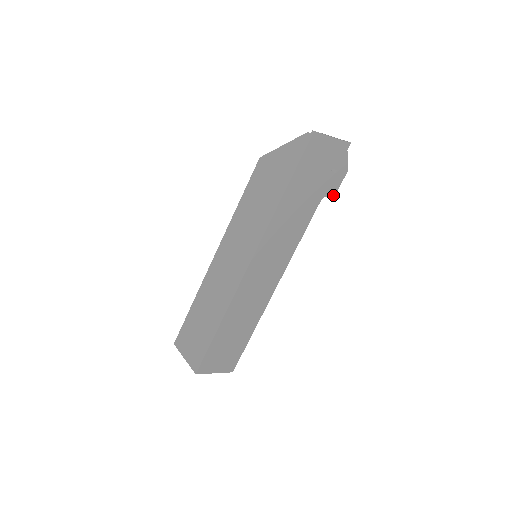
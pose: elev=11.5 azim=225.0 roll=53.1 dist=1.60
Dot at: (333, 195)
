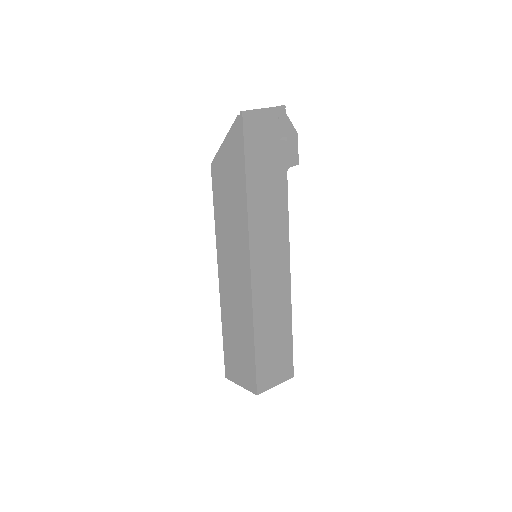
Dot at: (296, 162)
